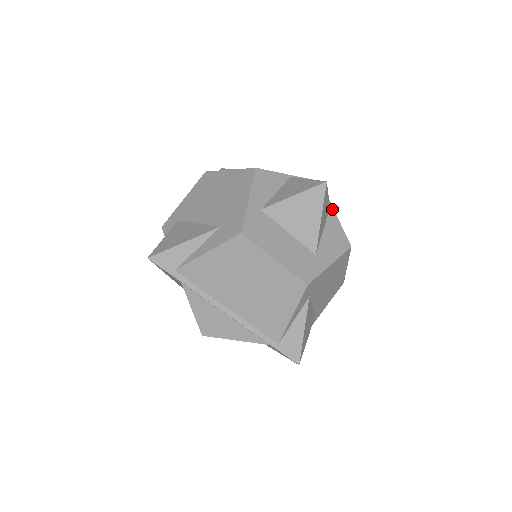
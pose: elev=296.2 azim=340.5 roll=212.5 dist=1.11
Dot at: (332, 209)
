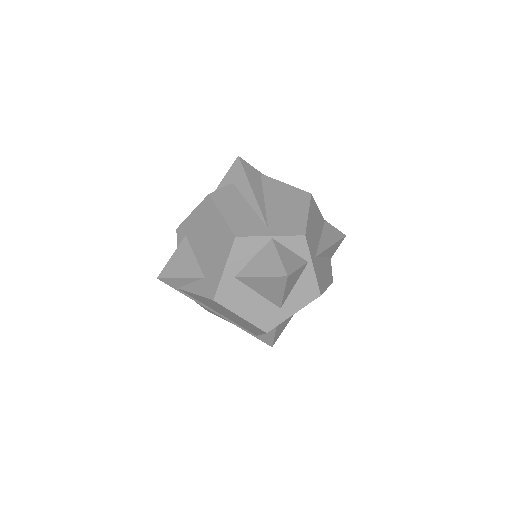
Dot at: (310, 263)
